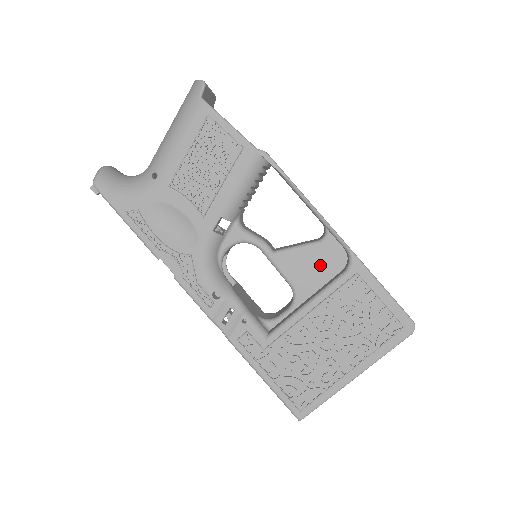
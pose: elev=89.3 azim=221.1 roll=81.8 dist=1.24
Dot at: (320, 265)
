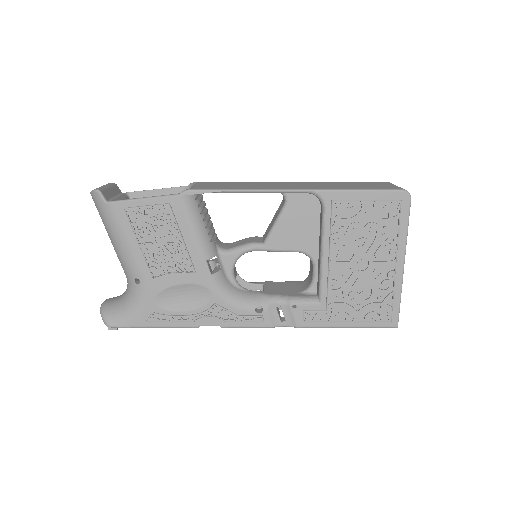
Dot at: (303, 219)
